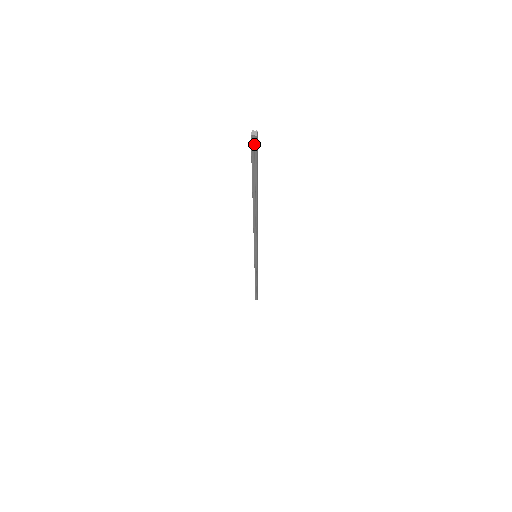
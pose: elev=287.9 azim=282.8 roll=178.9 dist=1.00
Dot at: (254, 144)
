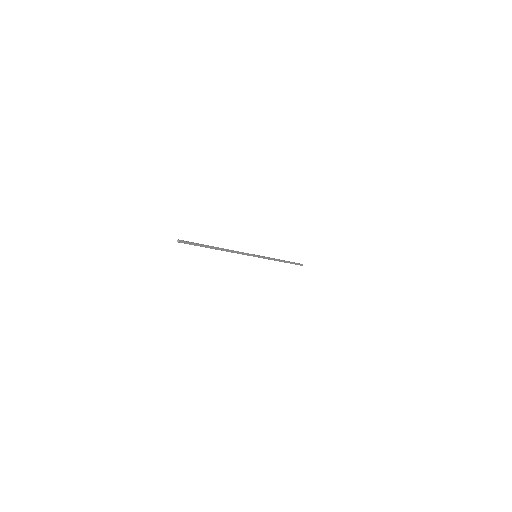
Dot at: occluded
